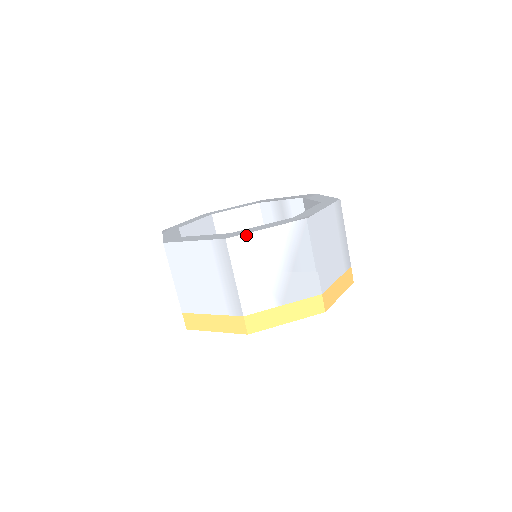
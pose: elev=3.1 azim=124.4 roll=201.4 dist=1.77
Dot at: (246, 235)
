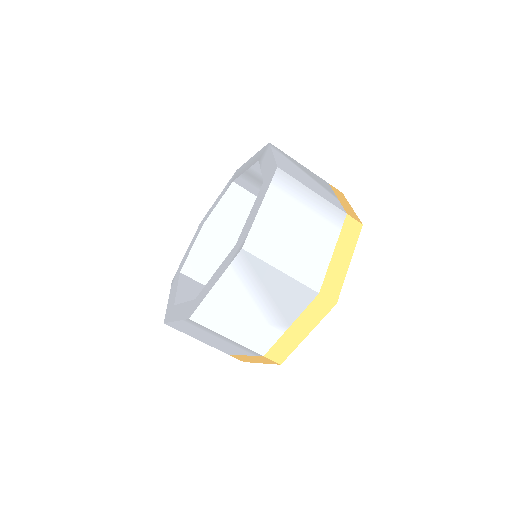
Dot at: (202, 304)
